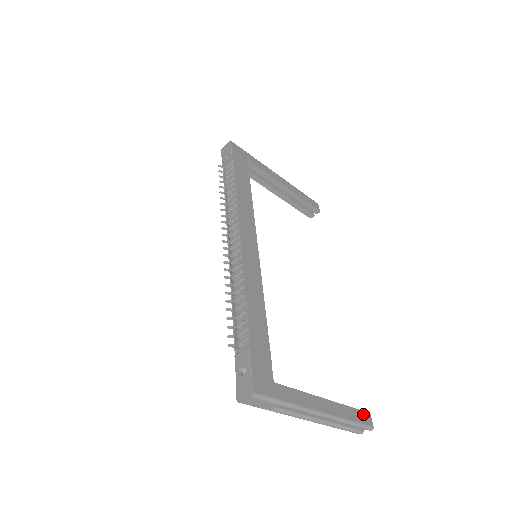
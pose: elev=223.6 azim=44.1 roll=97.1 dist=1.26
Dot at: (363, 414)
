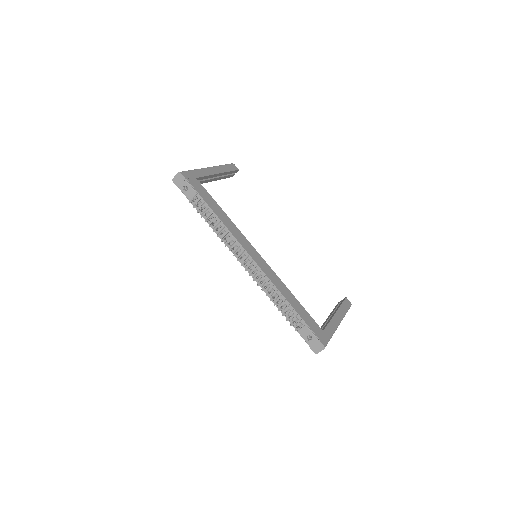
Dot at: (346, 302)
